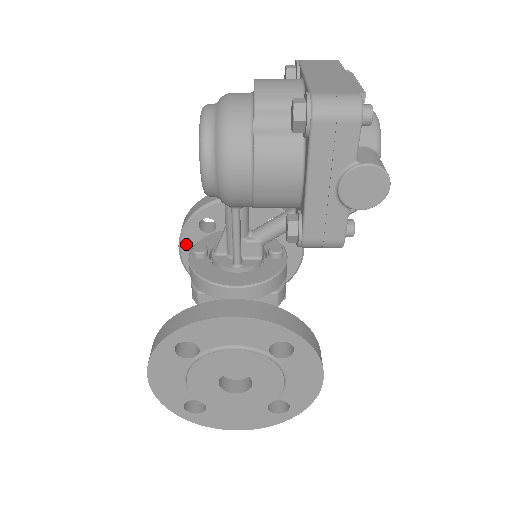
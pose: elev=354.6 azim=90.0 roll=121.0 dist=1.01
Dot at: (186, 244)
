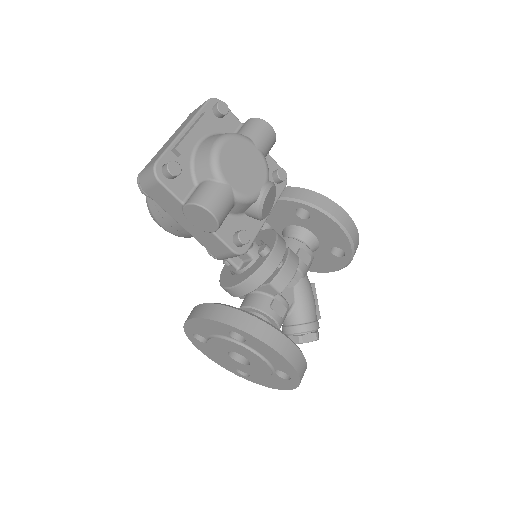
Dot at: occluded
